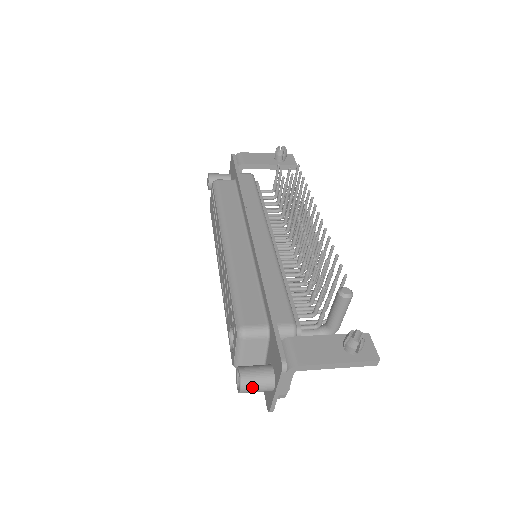
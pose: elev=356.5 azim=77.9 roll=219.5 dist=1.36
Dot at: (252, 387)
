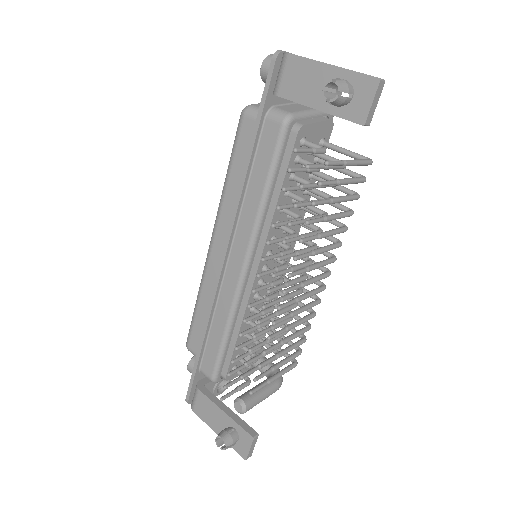
Dot at: occluded
